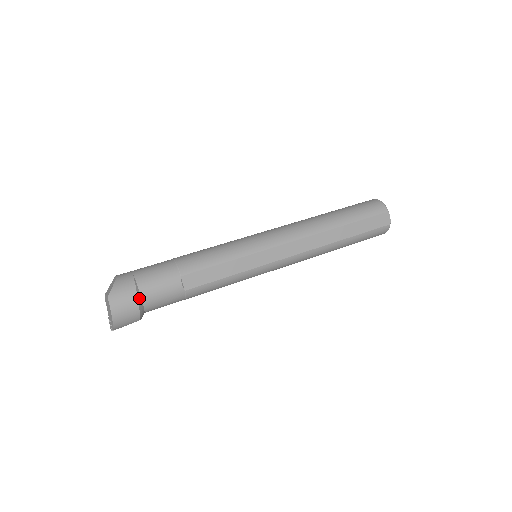
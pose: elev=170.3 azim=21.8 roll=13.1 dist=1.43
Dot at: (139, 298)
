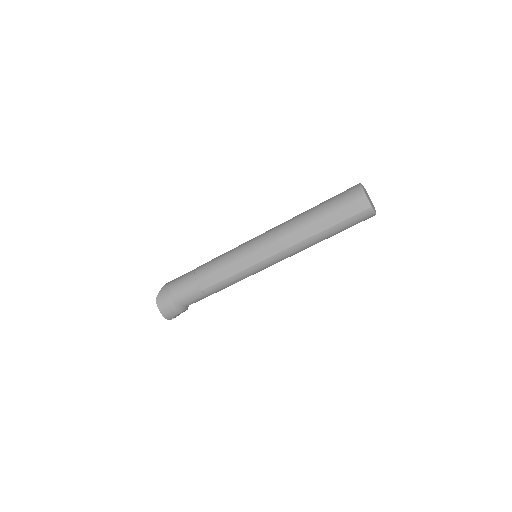
Dot at: (173, 299)
